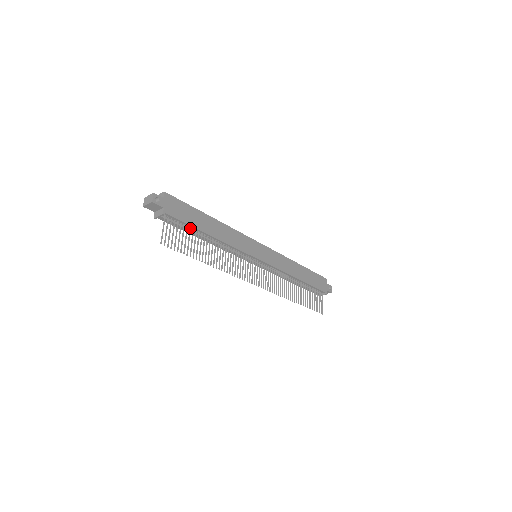
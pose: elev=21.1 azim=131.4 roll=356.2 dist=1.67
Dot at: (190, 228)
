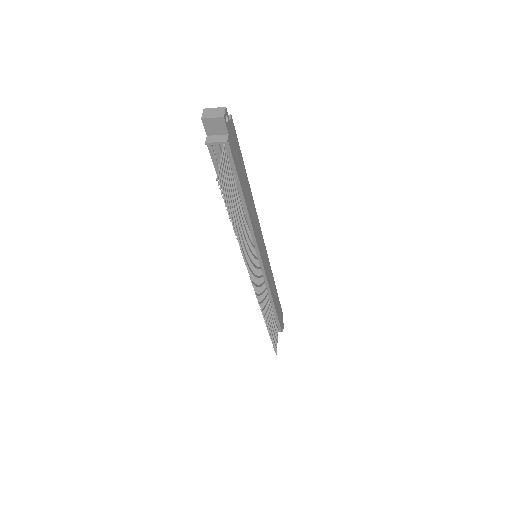
Dot at: (235, 181)
